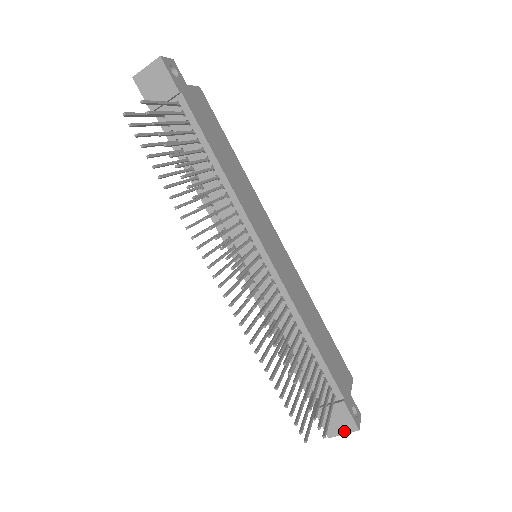
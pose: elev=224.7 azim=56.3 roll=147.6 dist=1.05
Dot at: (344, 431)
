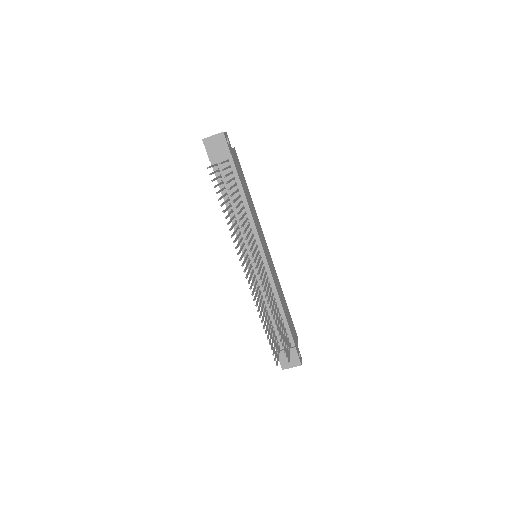
Dot at: (292, 366)
